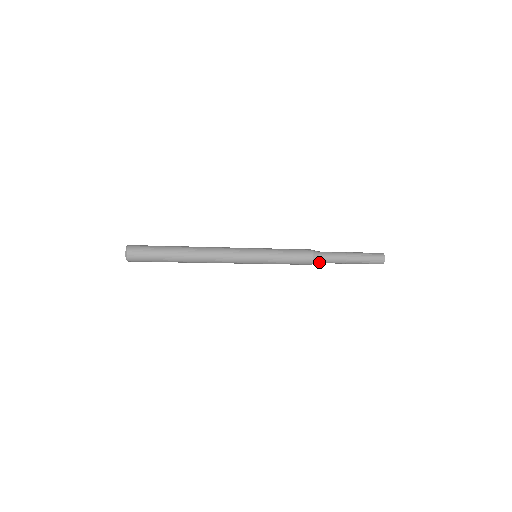
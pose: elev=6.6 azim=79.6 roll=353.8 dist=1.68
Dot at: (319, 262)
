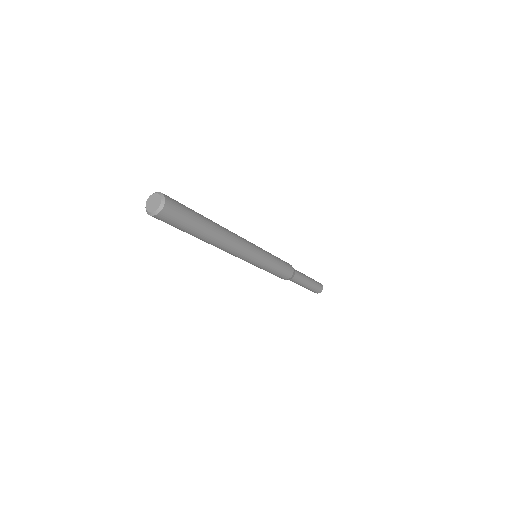
Dot at: (295, 274)
